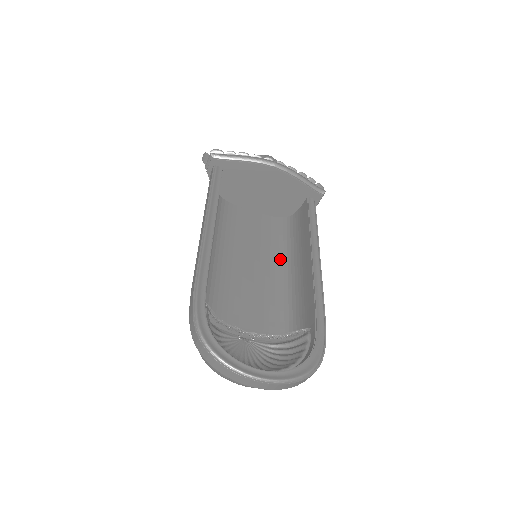
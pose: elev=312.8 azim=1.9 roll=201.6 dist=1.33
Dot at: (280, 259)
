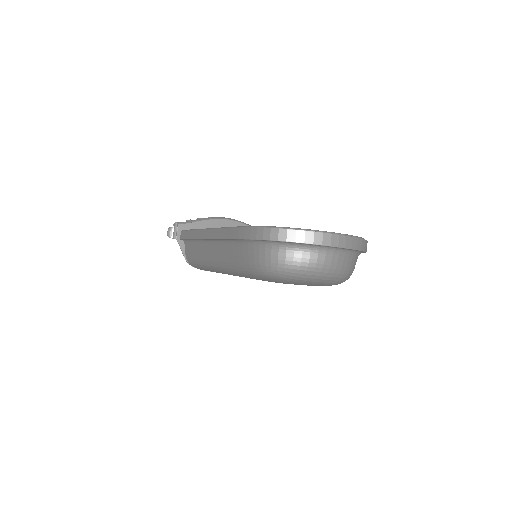
Dot at: occluded
